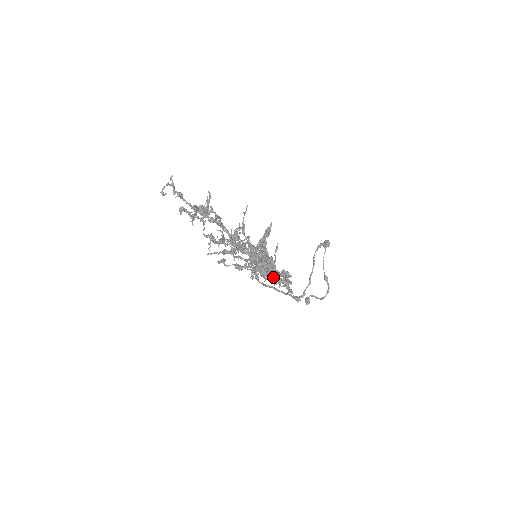
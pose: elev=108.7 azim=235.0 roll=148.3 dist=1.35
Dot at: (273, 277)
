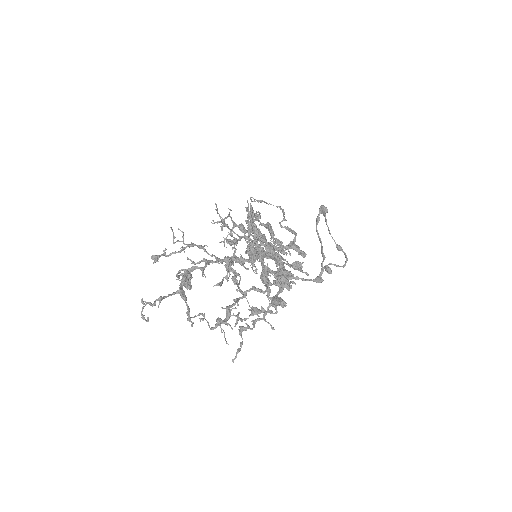
Dot at: (289, 285)
